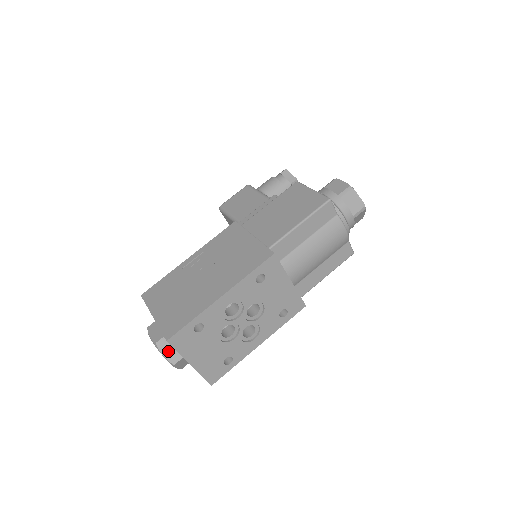
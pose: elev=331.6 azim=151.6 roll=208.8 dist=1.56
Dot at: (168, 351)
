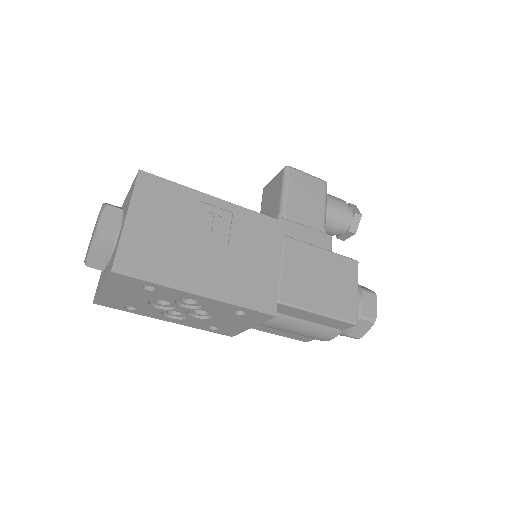
Dot at: (98, 254)
